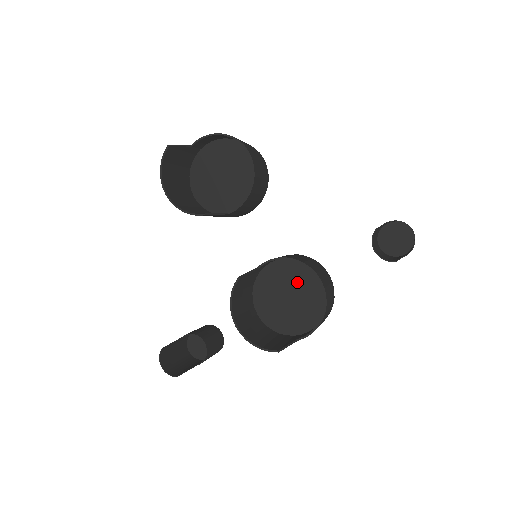
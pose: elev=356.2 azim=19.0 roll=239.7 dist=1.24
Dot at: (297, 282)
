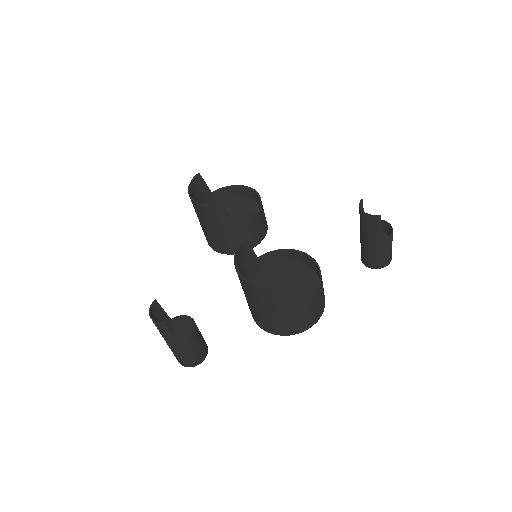
Dot at: (292, 278)
